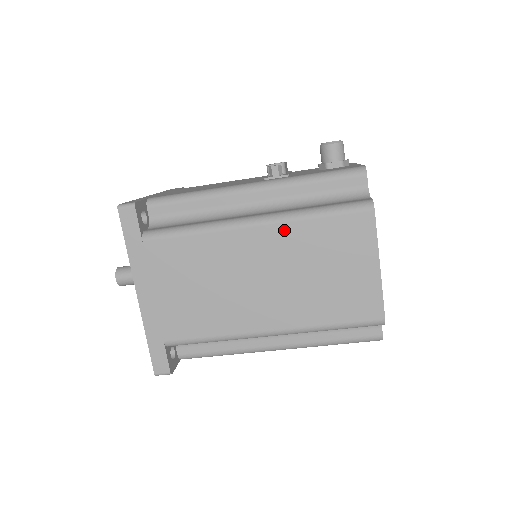
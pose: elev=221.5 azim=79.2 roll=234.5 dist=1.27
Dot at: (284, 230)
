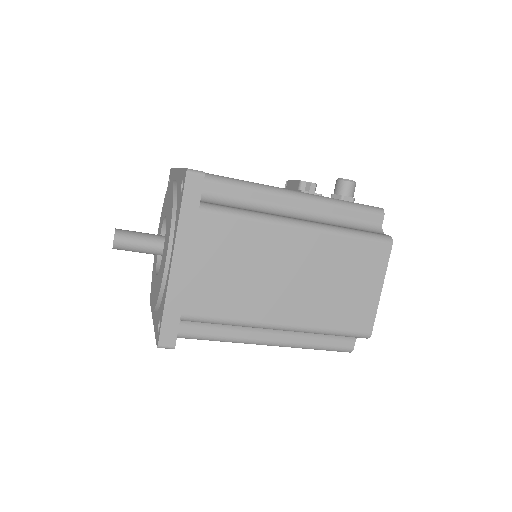
Dot at: (324, 240)
